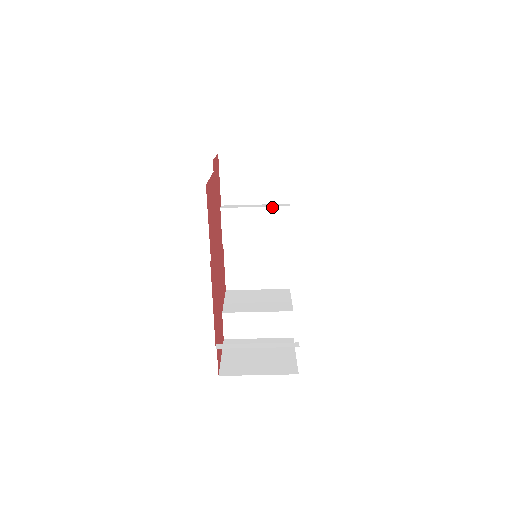
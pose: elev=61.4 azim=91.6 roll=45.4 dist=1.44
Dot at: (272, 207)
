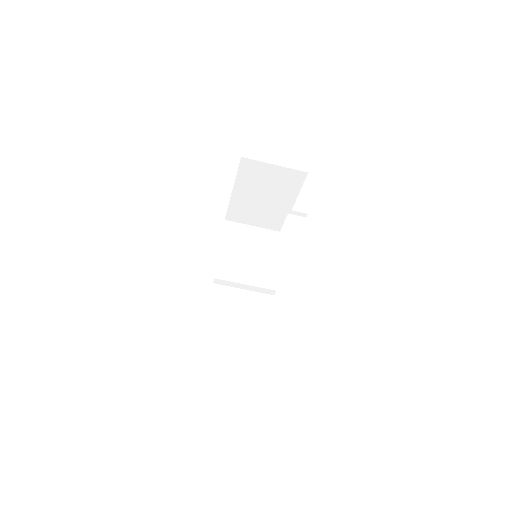
Dot at: (264, 260)
